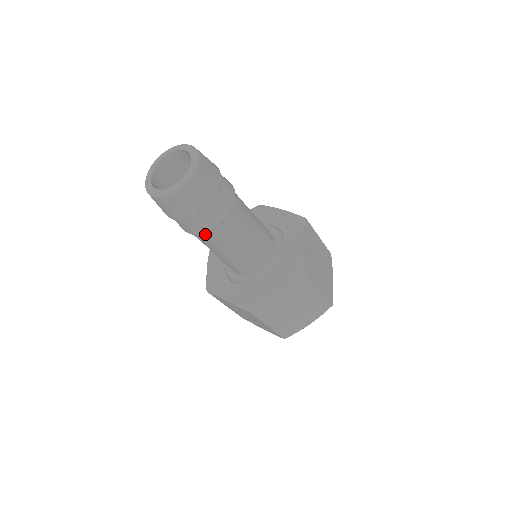
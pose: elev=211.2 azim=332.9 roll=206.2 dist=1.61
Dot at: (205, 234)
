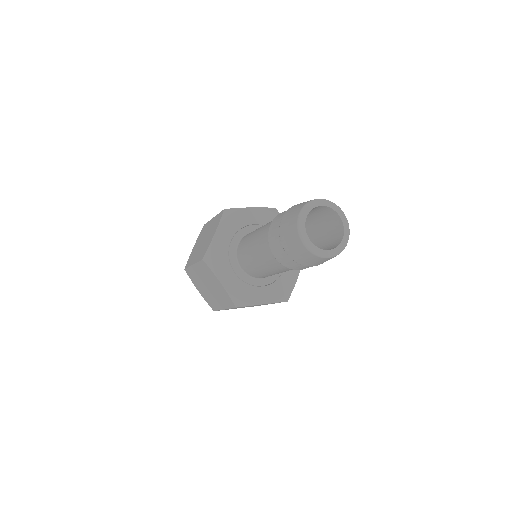
Dot at: occluded
